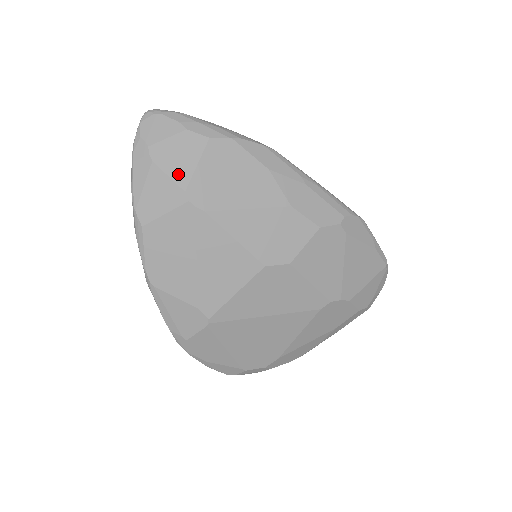
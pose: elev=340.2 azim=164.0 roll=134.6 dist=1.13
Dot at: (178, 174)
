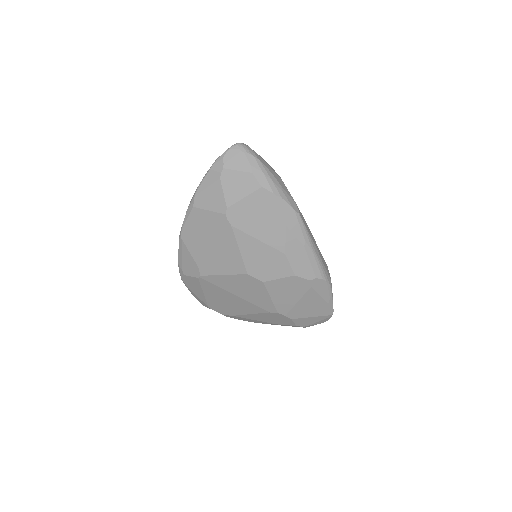
Dot at: (230, 195)
